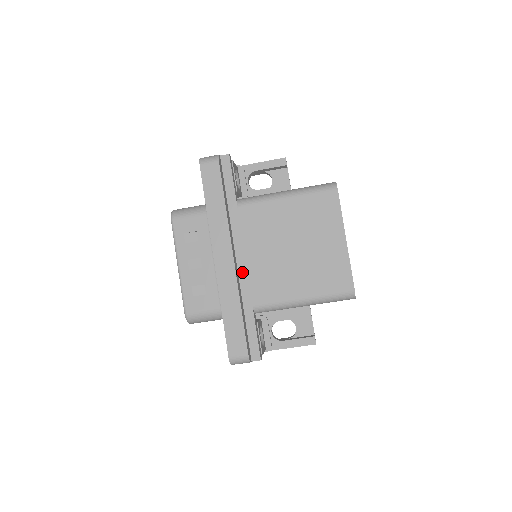
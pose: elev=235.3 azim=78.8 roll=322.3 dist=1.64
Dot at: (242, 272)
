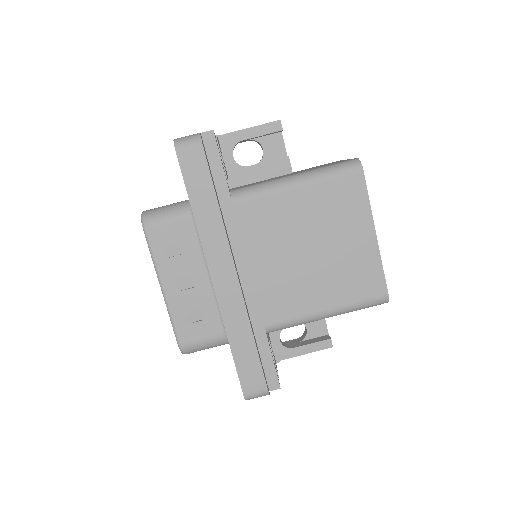
Dot at: (247, 287)
